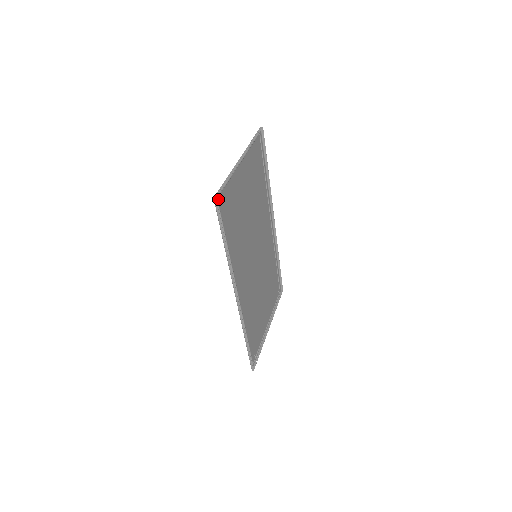
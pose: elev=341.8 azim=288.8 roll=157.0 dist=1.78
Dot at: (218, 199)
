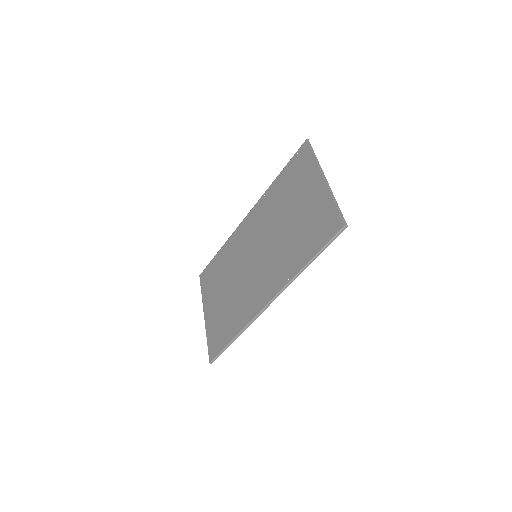
Dot at: (338, 223)
